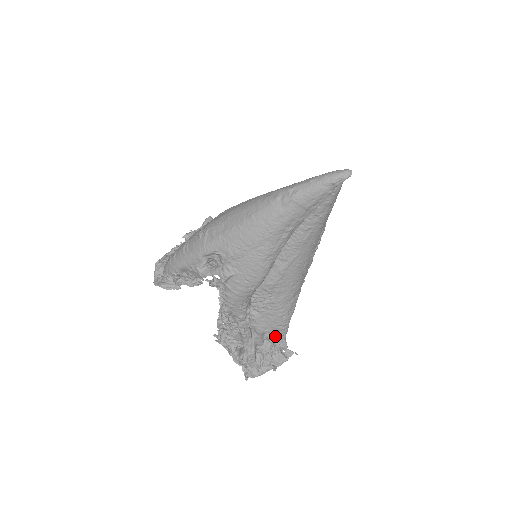
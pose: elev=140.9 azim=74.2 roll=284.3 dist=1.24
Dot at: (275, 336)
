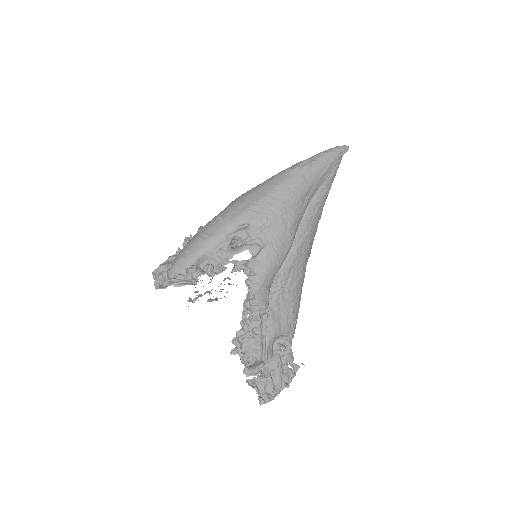
Dot at: (284, 343)
